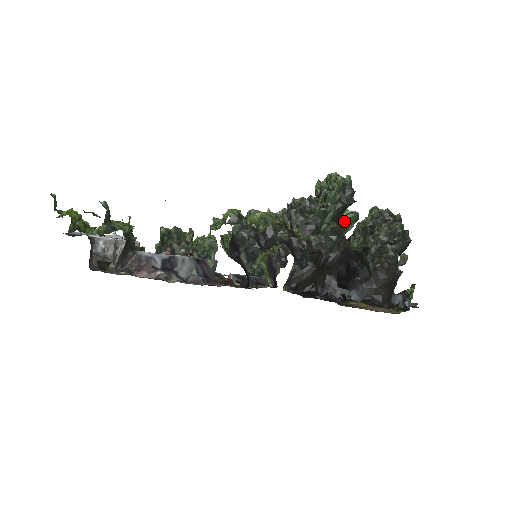
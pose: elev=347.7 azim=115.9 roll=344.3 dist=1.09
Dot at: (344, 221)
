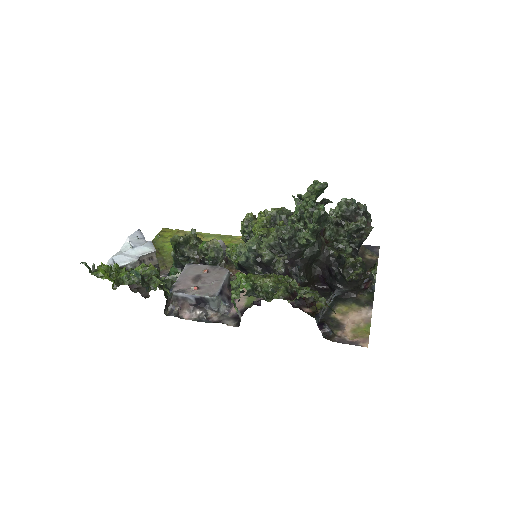
Dot at: (316, 192)
